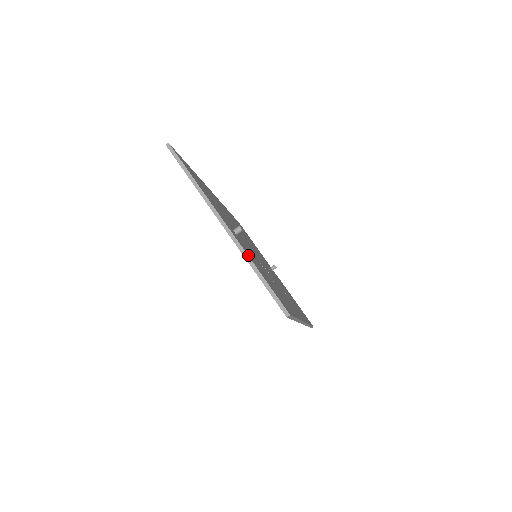
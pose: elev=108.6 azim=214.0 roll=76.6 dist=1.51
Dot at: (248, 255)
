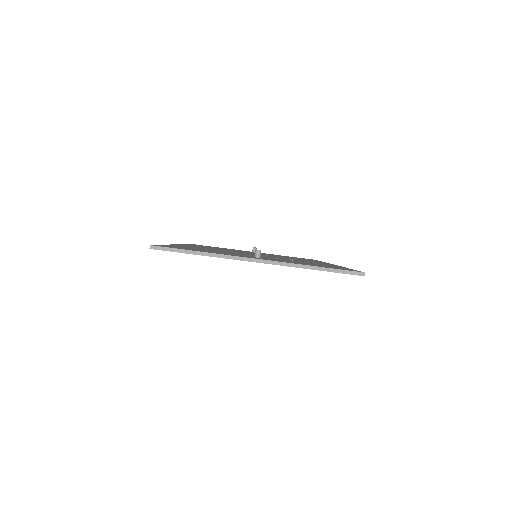
Dot at: (296, 264)
